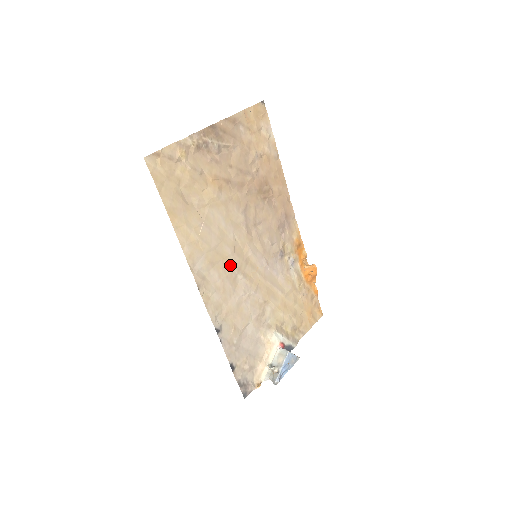
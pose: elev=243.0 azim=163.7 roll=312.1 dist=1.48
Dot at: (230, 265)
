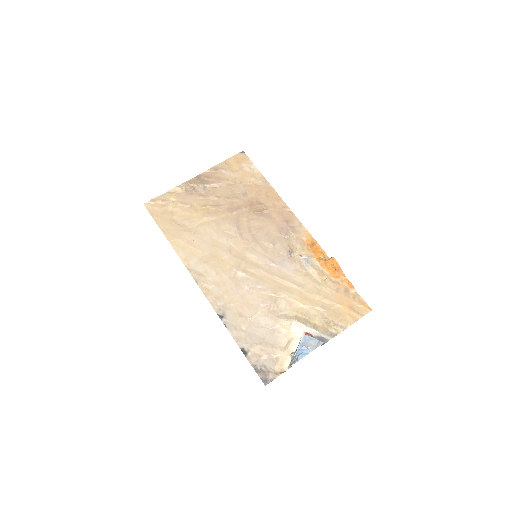
Dot at: (227, 264)
